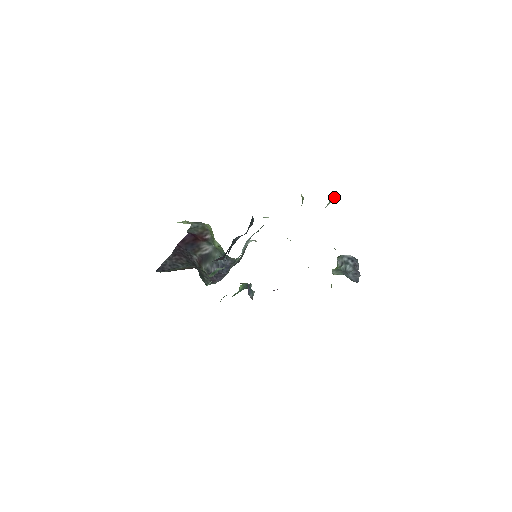
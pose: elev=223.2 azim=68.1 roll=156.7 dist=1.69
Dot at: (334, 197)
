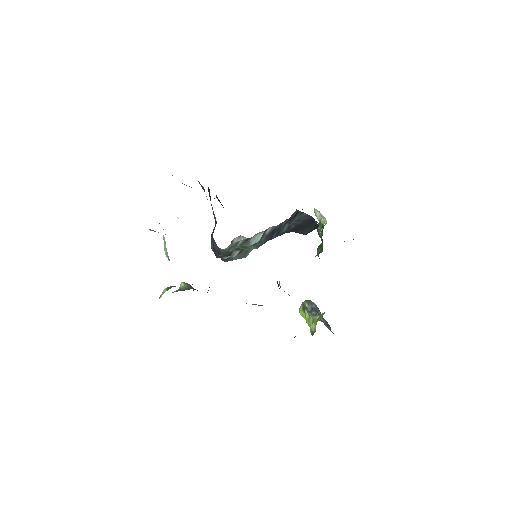
Dot at: occluded
